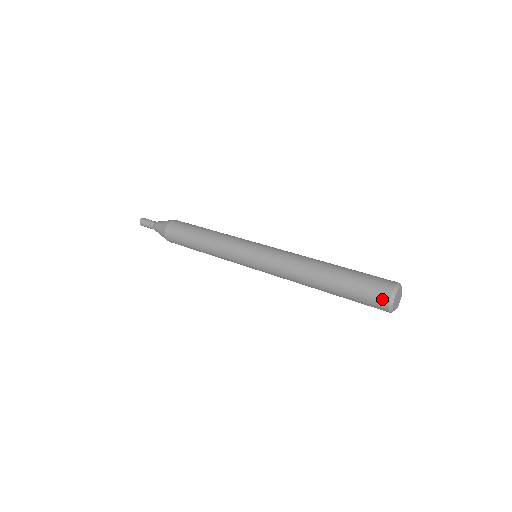
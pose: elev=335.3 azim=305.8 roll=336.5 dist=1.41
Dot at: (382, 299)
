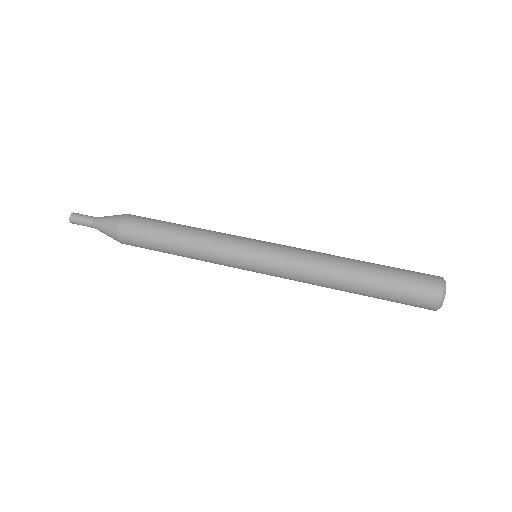
Dot at: (432, 299)
